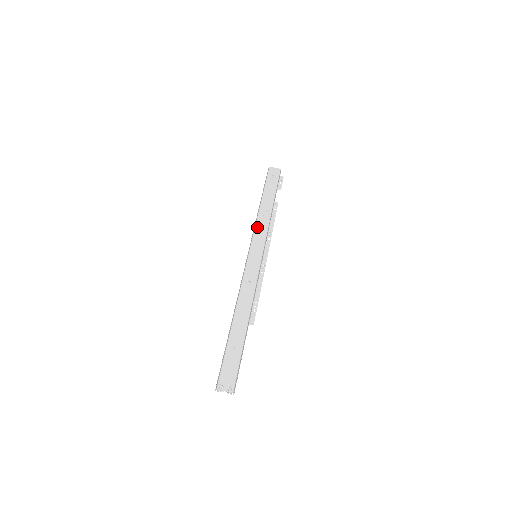
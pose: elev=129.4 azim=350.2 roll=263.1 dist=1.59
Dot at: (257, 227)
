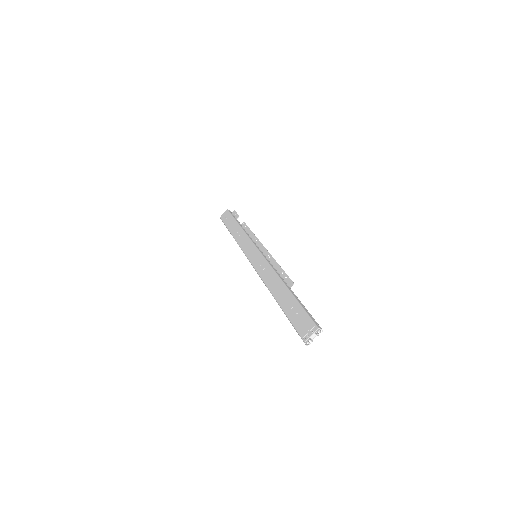
Dot at: (241, 245)
